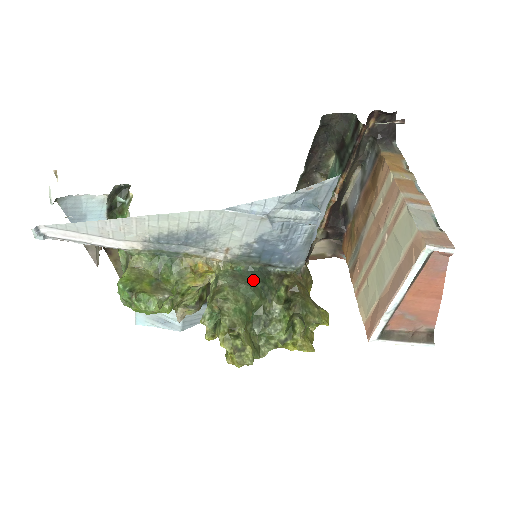
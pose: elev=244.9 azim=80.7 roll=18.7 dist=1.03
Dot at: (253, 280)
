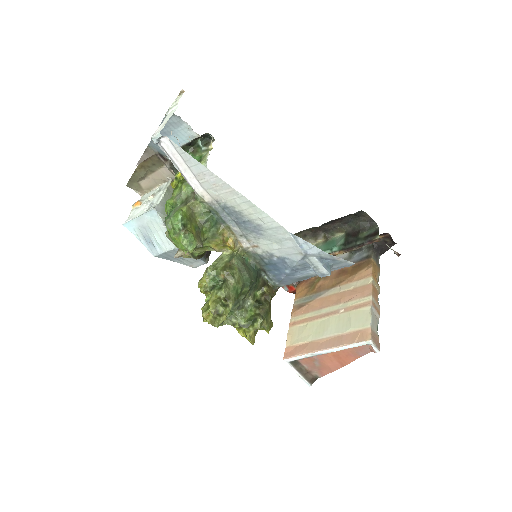
Dot at: (253, 275)
